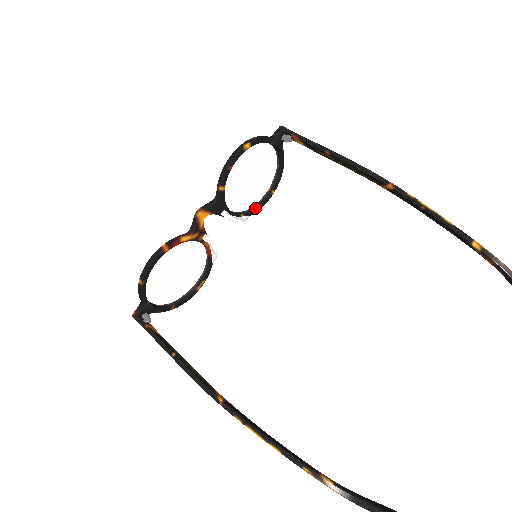
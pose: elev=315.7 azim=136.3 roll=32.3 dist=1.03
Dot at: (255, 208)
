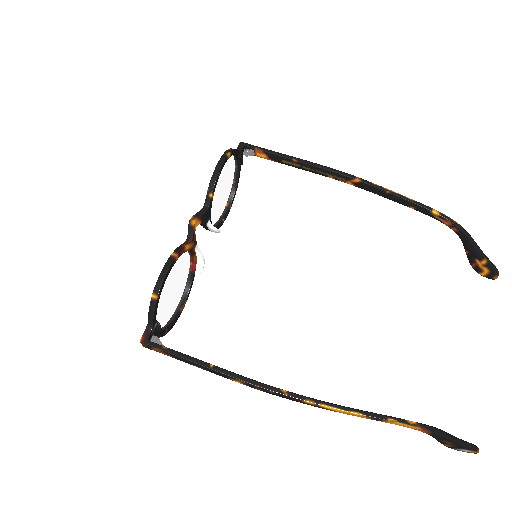
Dot at: (220, 222)
